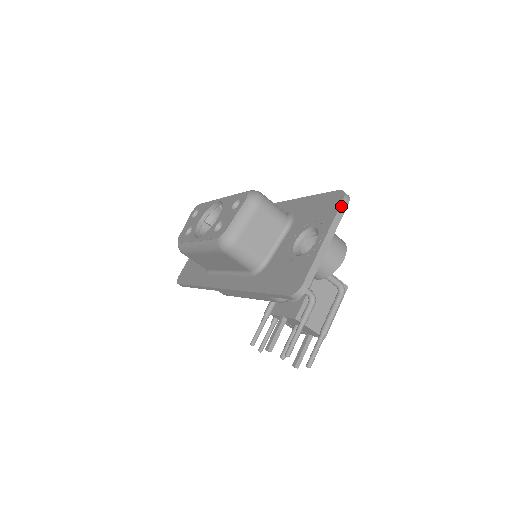
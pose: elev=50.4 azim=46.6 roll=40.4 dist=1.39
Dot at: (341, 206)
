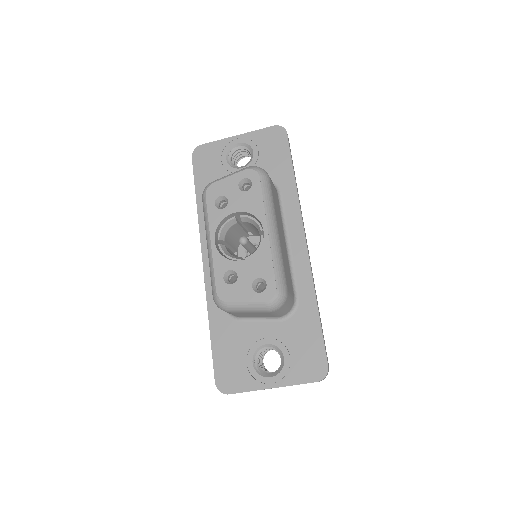
Dot at: occluded
